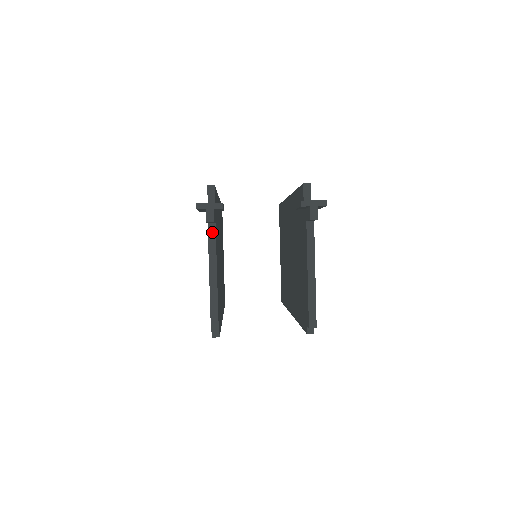
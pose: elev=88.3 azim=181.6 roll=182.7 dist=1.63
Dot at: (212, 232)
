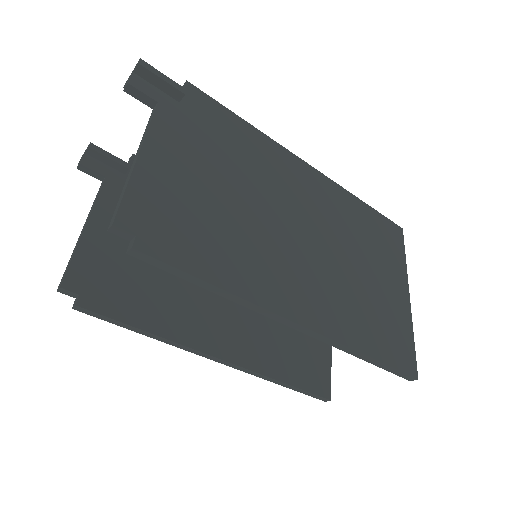
Dot at: (101, 187)
